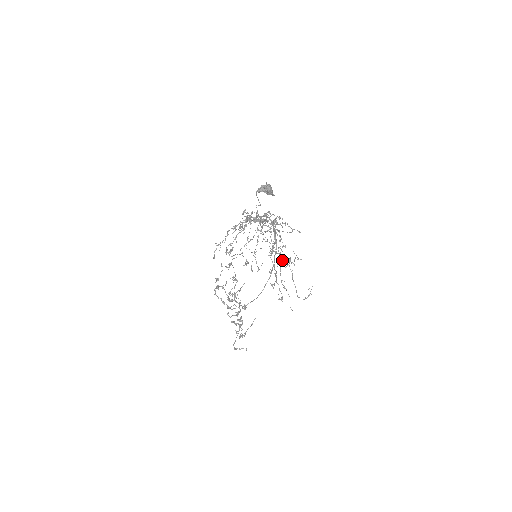
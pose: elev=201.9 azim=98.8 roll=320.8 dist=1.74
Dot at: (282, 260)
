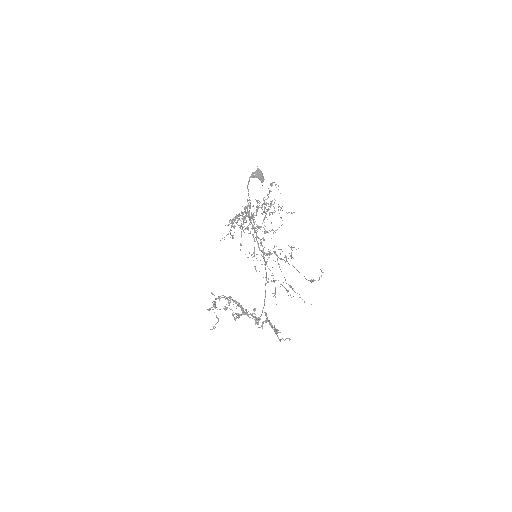
Dot at: occluded
